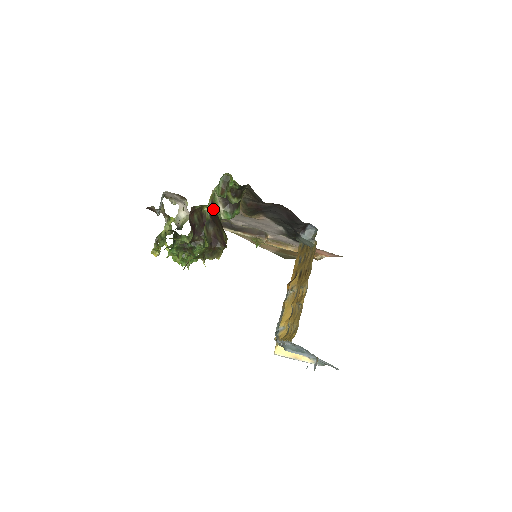
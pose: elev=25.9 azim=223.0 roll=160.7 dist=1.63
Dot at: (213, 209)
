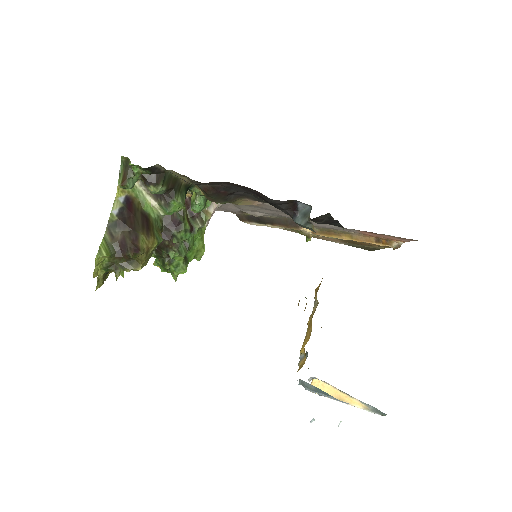
Dot at: (131, 206)
